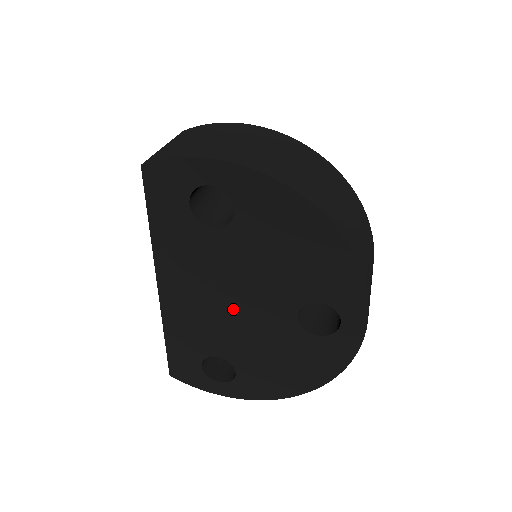
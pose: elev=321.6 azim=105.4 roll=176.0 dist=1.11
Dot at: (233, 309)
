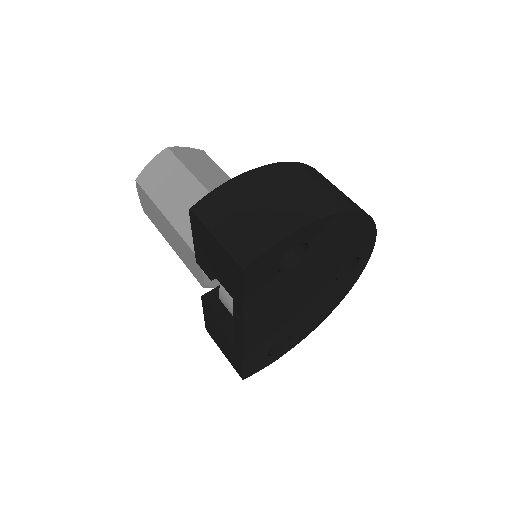
Dot at: (296, 305)
